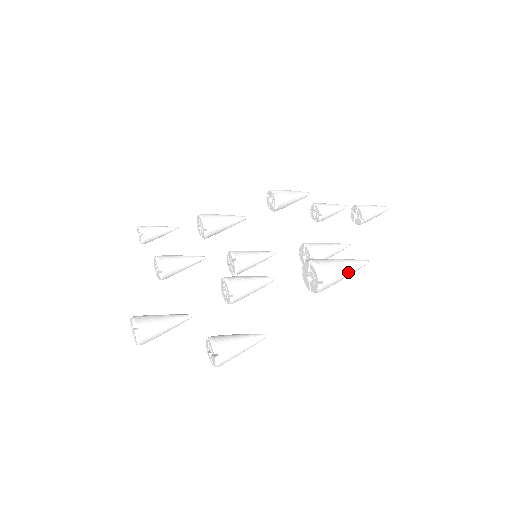
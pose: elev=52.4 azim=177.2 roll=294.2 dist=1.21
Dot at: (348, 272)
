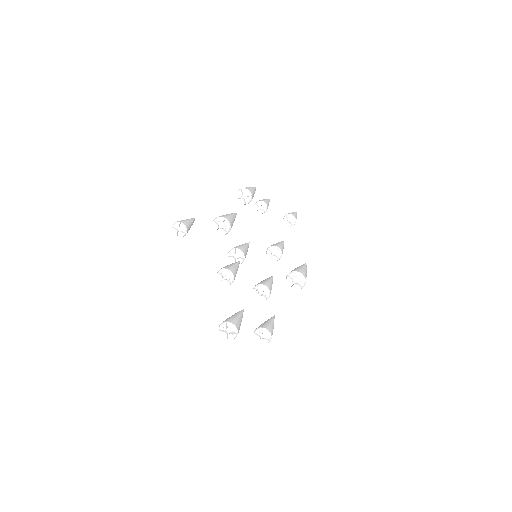
Dot at: occluded
